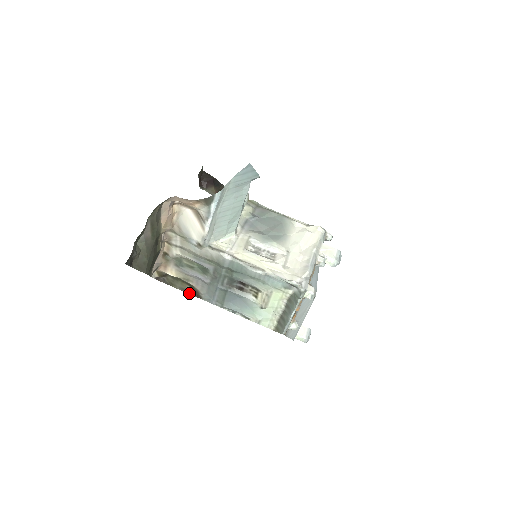
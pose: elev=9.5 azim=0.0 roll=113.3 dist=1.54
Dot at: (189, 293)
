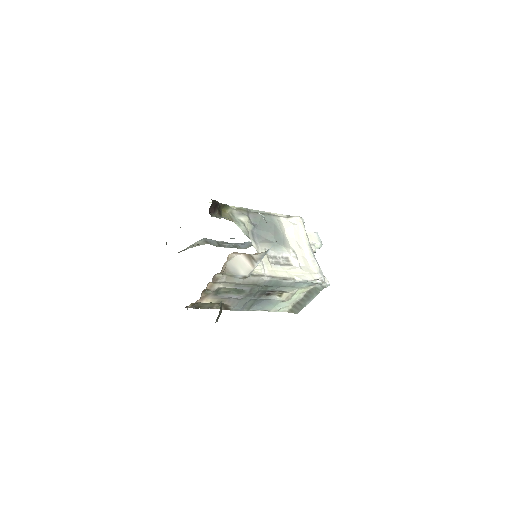
Dot at: (216, 308)
